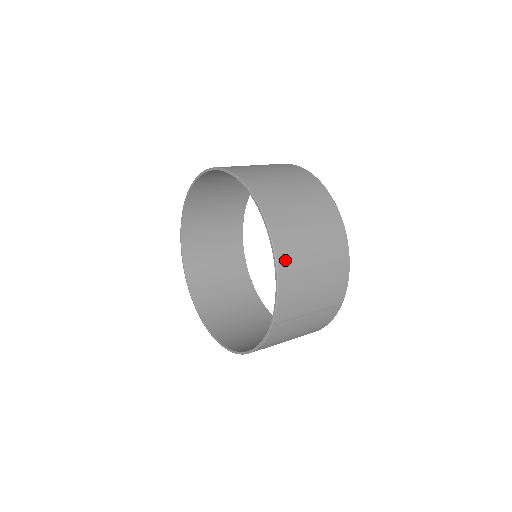
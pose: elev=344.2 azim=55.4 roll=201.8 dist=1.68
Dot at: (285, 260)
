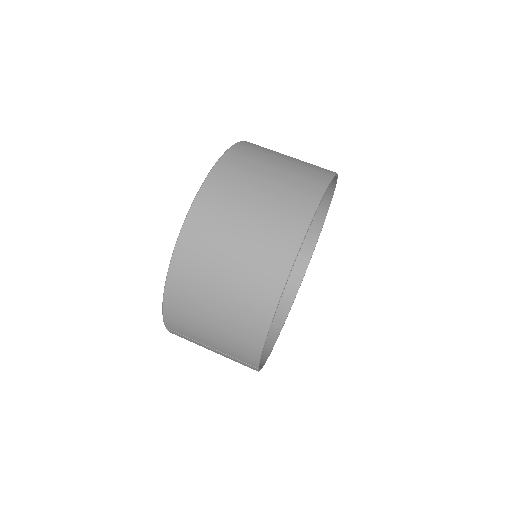
Dot at: (177, 288)
